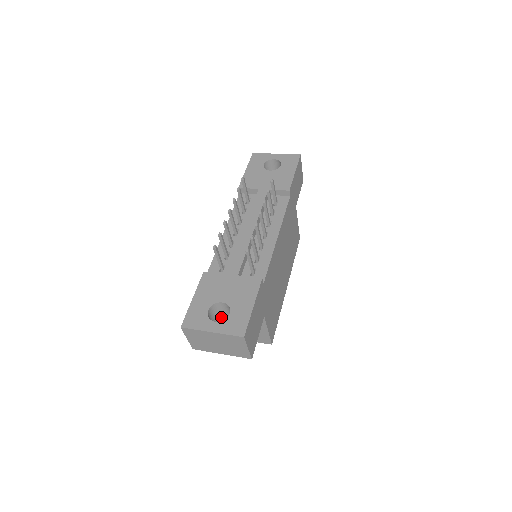
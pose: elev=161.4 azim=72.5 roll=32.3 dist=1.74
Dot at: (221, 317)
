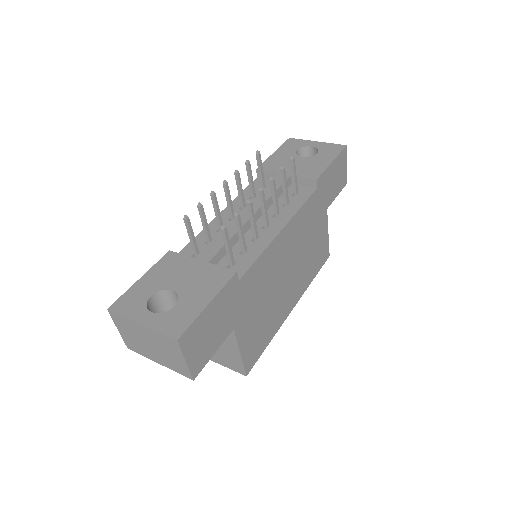
Dot at: occluded
